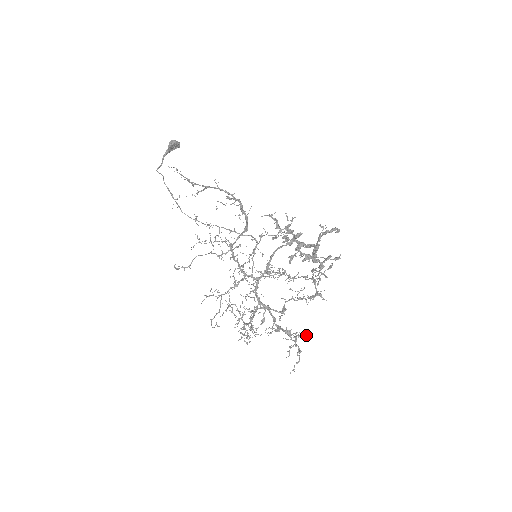
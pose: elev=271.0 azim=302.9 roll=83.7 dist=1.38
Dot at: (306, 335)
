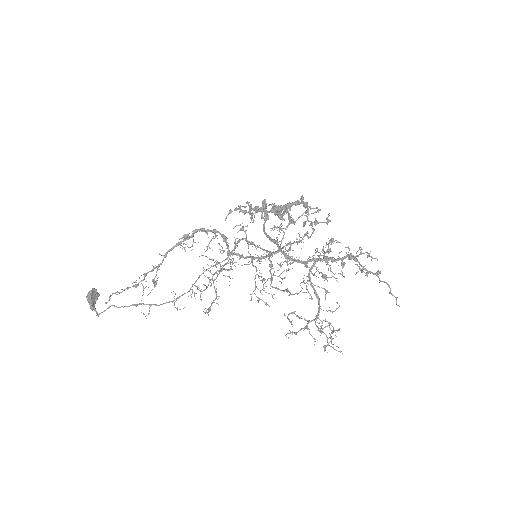
Dot at: (365, 273)
